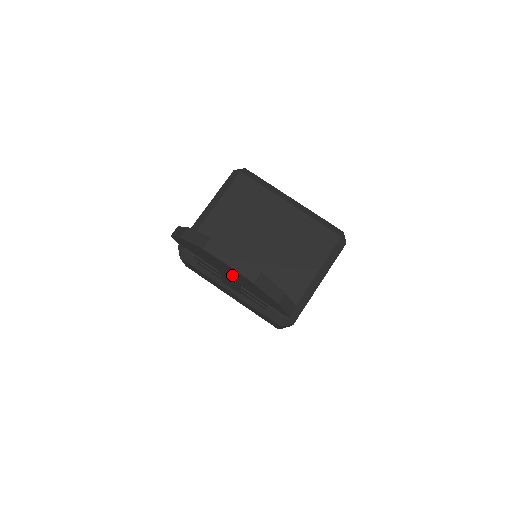
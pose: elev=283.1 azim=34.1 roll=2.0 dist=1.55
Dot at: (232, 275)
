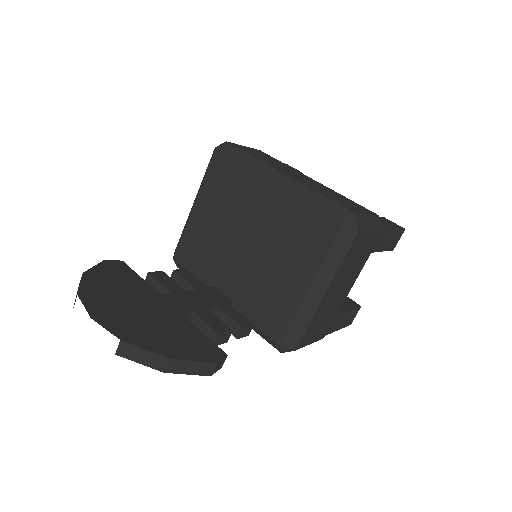
Dot at: occluded
